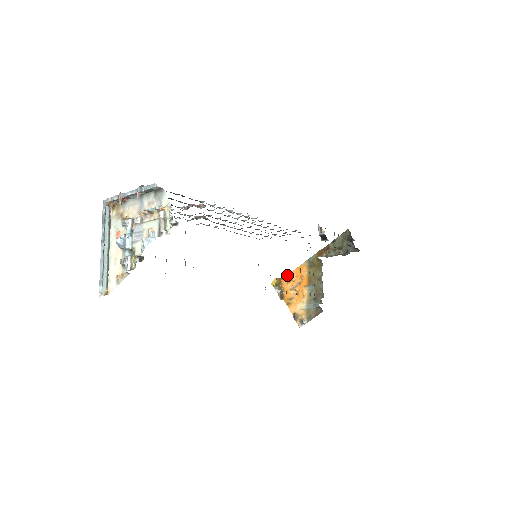
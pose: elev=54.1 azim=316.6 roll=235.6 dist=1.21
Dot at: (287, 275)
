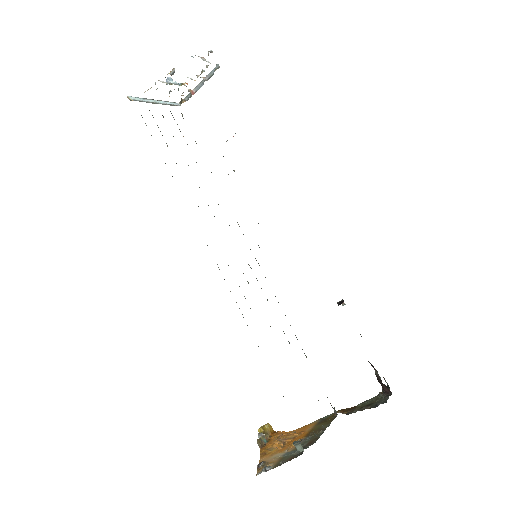
Dot at: (285, 432)
